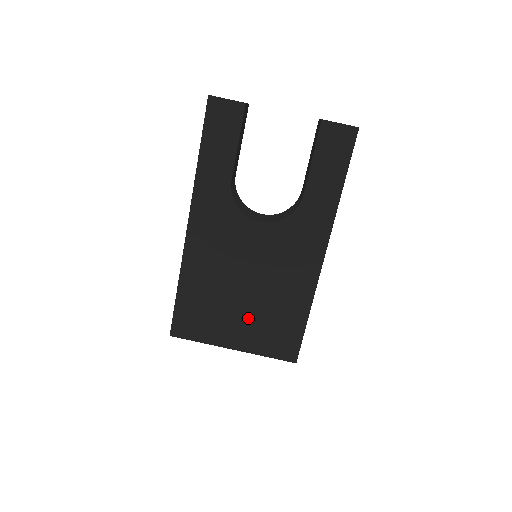
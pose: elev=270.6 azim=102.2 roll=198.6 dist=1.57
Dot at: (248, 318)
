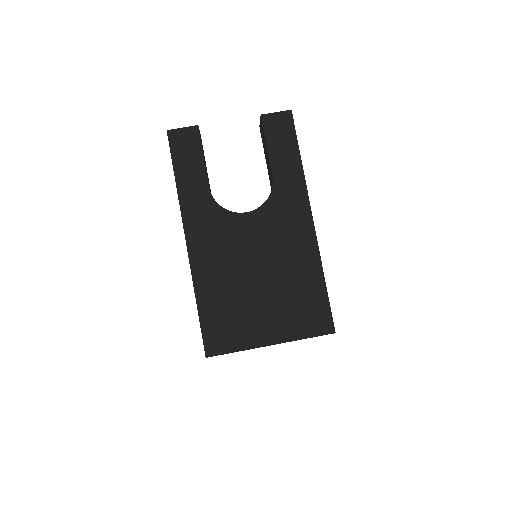
Dot at: (272, 306)
